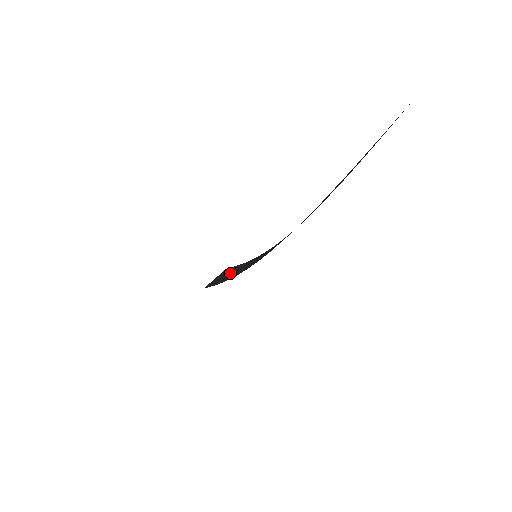
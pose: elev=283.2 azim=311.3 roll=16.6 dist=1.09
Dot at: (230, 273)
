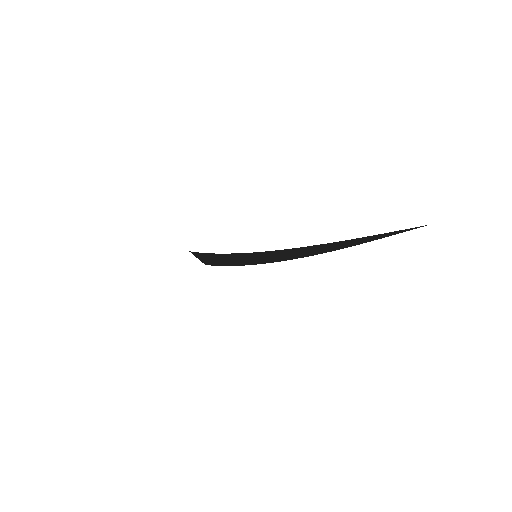
Dot at: (216, 260)
